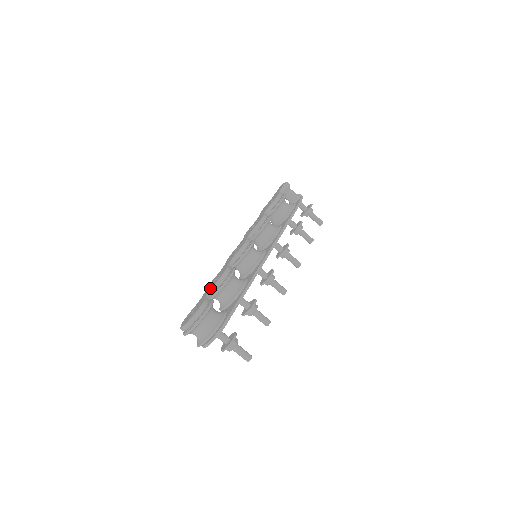
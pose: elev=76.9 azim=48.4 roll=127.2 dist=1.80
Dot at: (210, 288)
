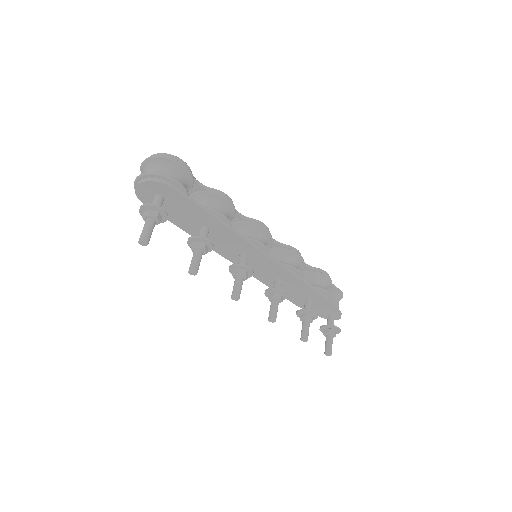
Dot at: occluded
